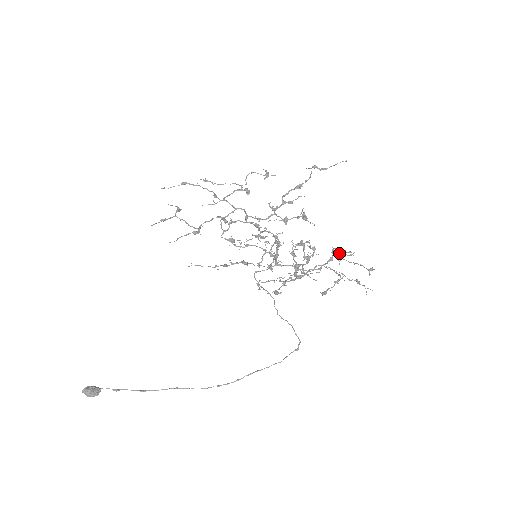
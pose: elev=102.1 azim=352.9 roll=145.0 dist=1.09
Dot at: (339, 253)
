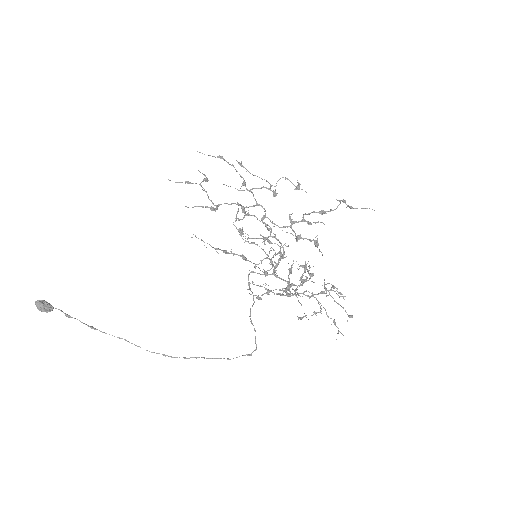
Dot at: (333, 290)
